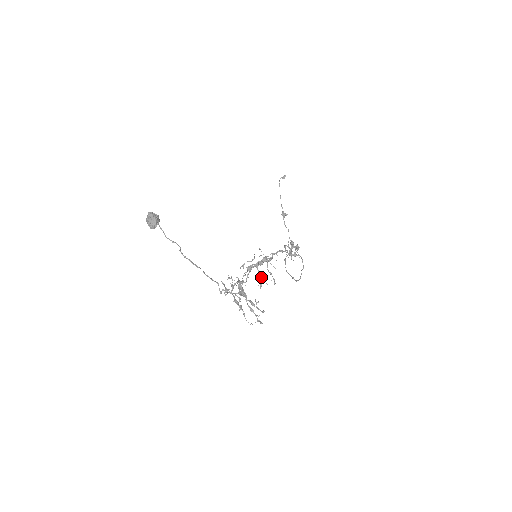
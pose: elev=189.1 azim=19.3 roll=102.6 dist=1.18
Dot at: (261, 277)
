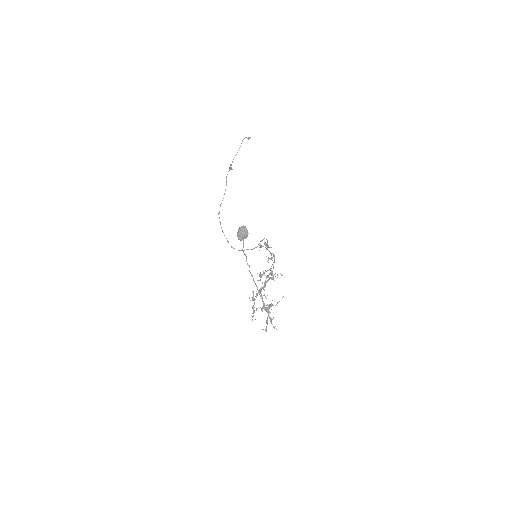
Dot at: occluded
